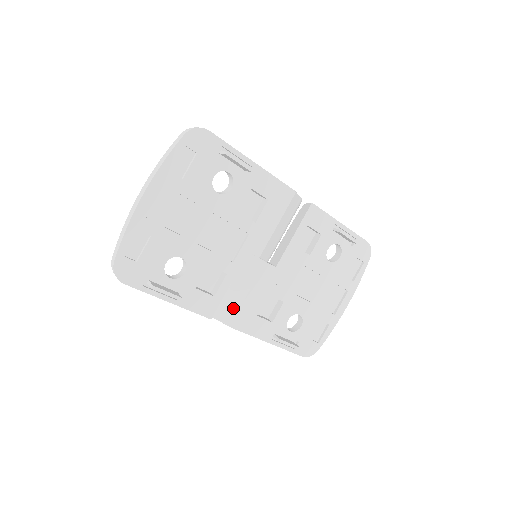
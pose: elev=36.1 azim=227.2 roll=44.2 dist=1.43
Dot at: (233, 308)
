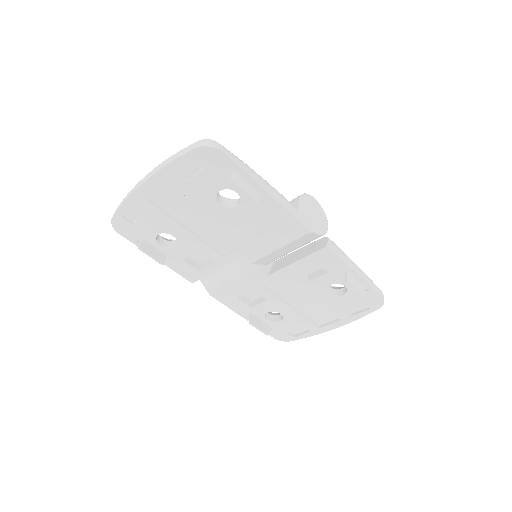
Dot at: (217, 284)
